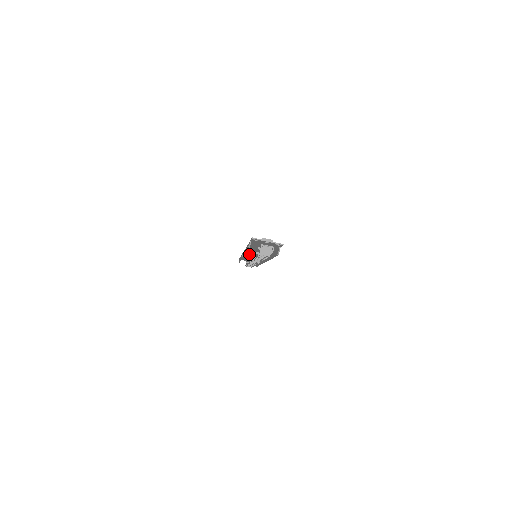
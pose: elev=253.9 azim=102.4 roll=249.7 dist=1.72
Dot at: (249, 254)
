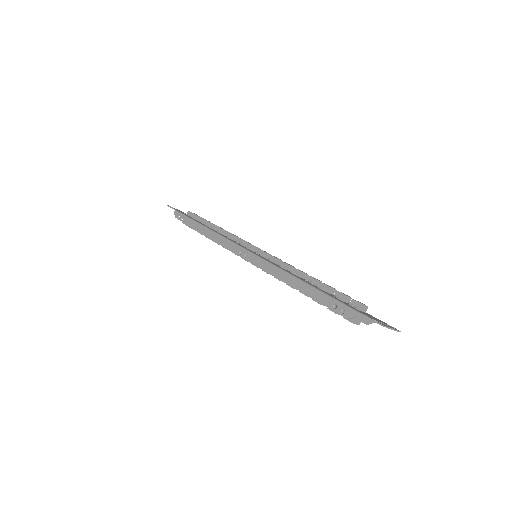
Dot at: occluded
